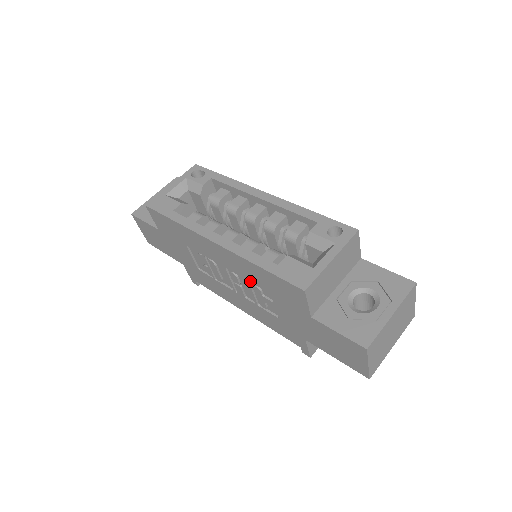
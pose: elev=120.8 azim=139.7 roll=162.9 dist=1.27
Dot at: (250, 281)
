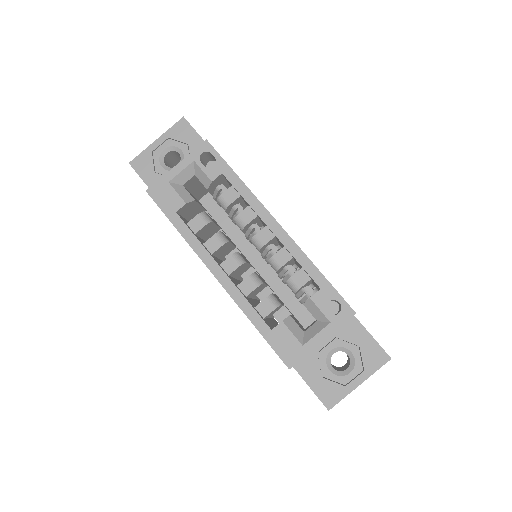
Dot at: occluded
